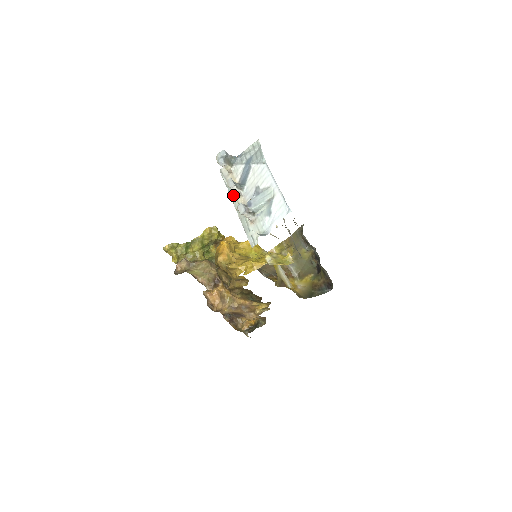
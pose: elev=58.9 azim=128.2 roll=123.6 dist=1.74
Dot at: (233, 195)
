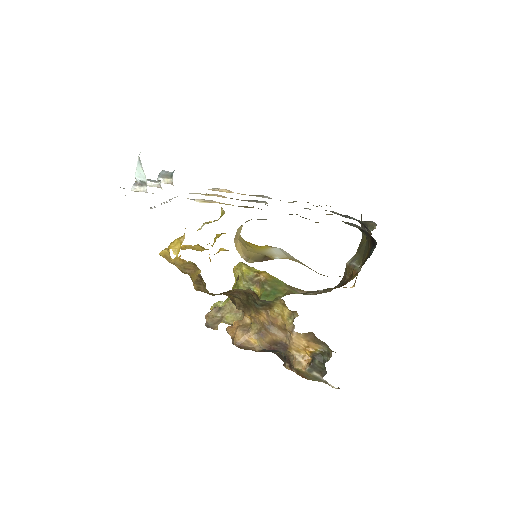
Dot at: occluded
